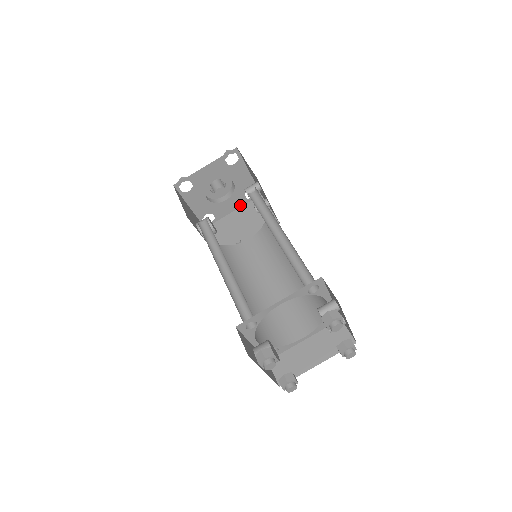
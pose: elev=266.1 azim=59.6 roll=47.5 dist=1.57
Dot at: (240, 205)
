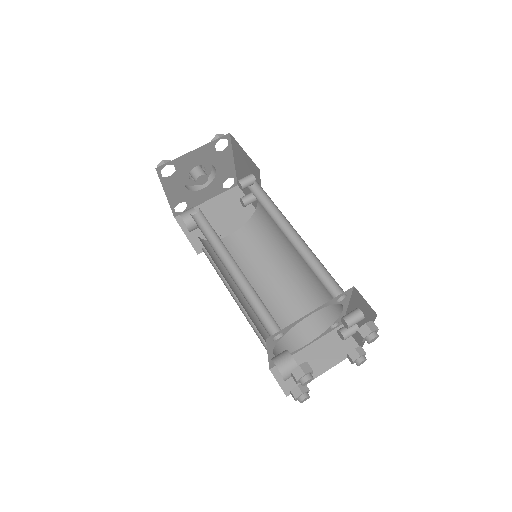
Dot at: (215, 194)
